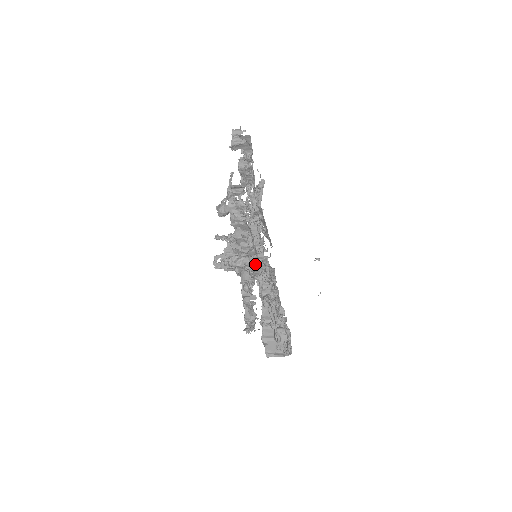
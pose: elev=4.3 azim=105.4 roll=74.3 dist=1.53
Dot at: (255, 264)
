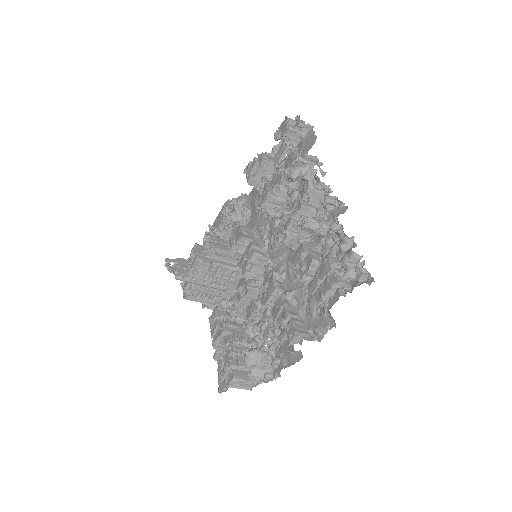
Dot at: (248, 267)
